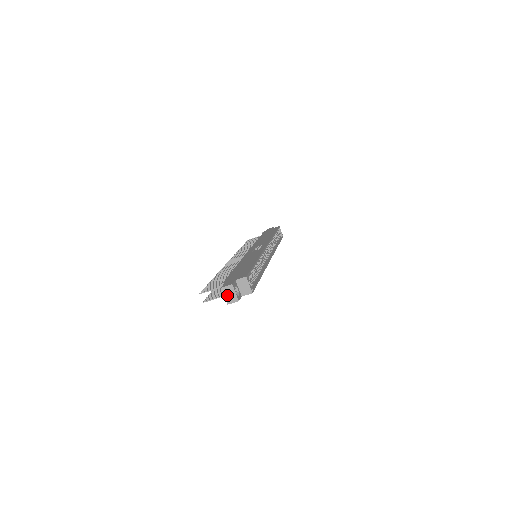
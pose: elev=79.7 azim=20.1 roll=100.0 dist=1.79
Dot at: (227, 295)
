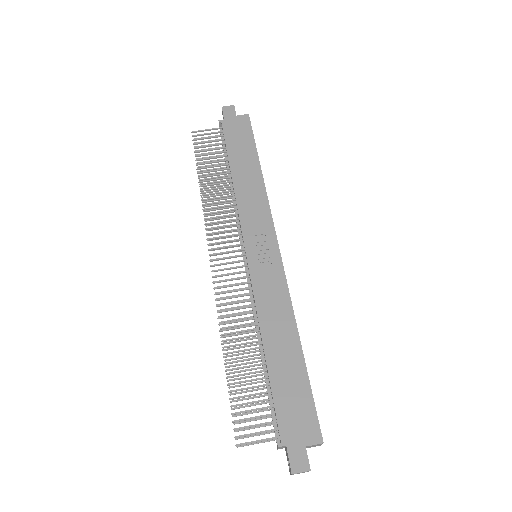
Dot at: occluded
